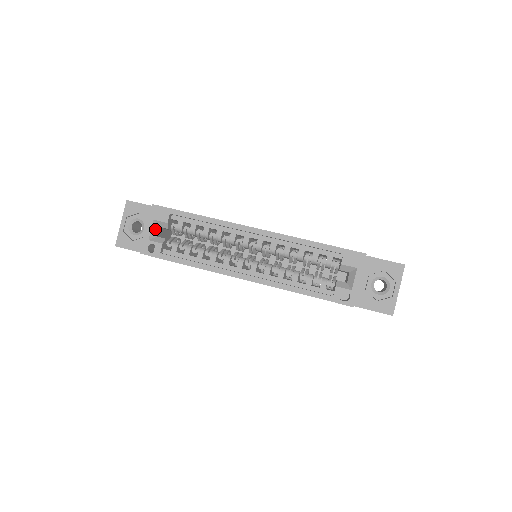
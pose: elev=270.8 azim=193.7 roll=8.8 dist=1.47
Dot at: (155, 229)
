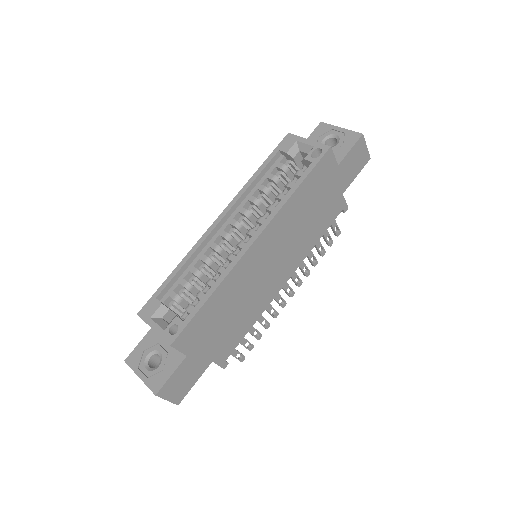
Dot at: (160, 322)
